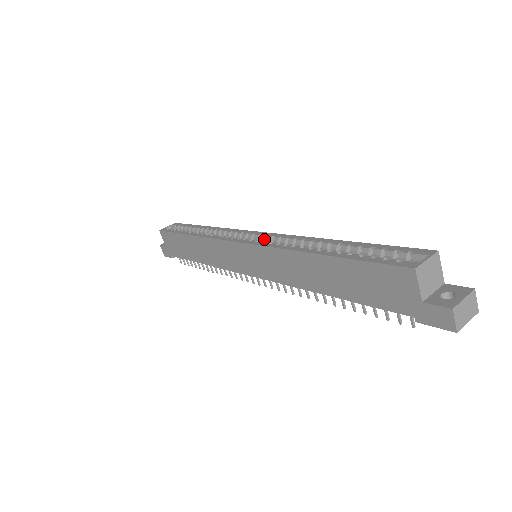
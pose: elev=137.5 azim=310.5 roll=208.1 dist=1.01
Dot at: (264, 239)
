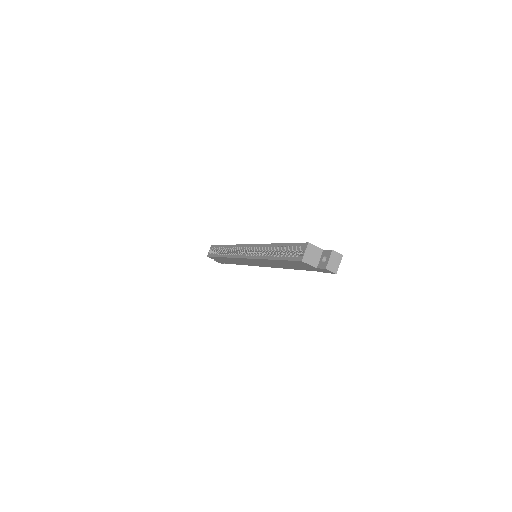
Dot at: (252, 250)
